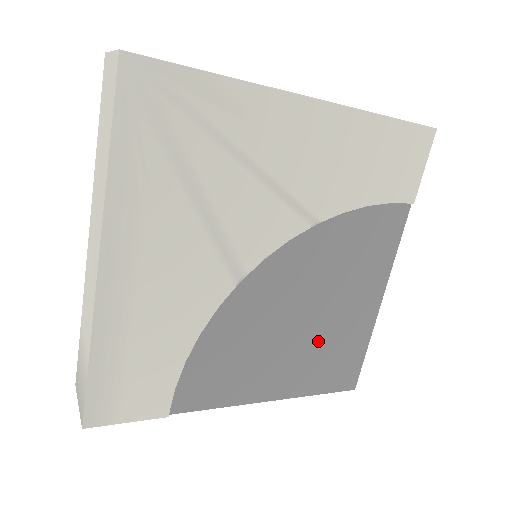
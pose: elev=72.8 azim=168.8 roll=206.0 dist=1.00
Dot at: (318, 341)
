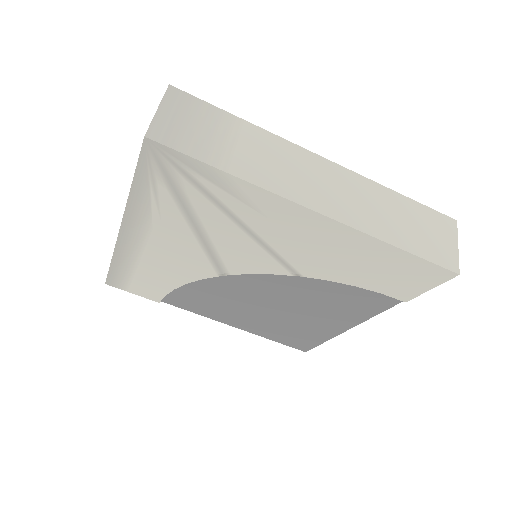
Dot at: (282, 322)
